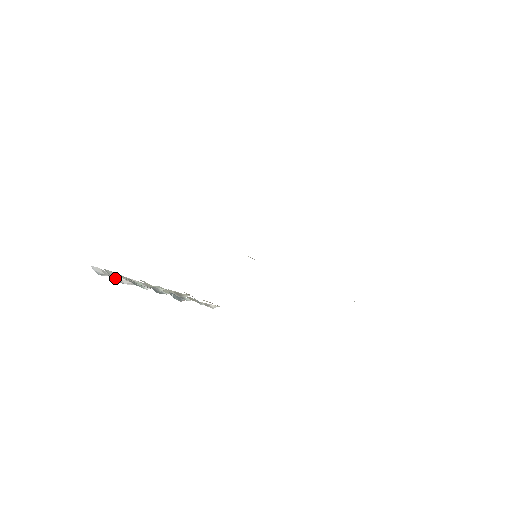
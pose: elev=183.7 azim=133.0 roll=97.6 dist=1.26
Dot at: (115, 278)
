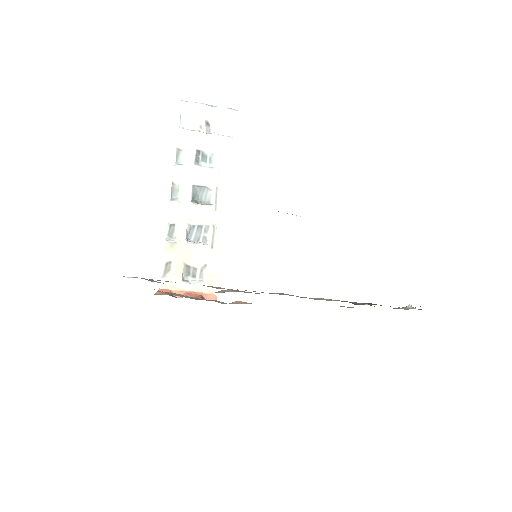
Dot at: (178, 156)
